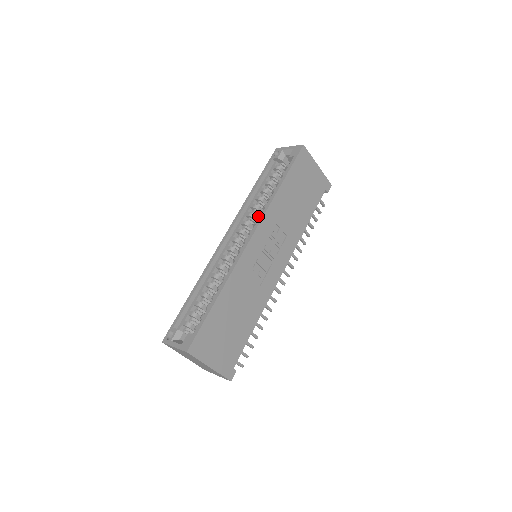
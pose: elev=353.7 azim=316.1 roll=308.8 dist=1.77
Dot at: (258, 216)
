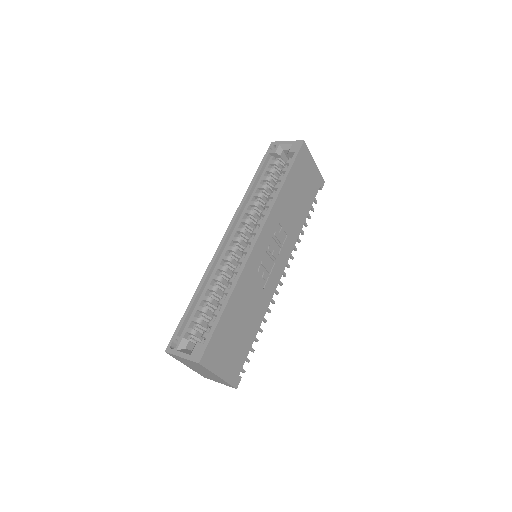
Dot at: (260, 214)
